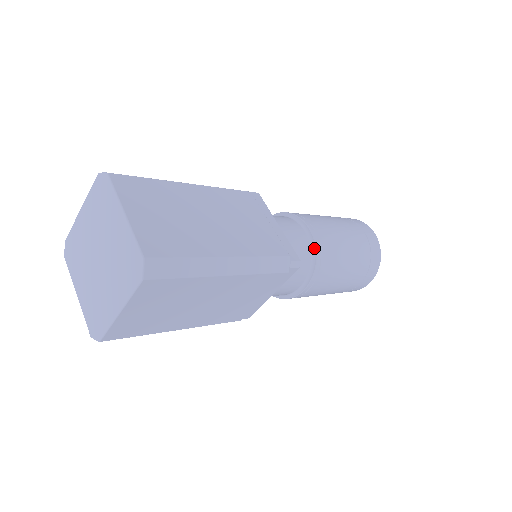
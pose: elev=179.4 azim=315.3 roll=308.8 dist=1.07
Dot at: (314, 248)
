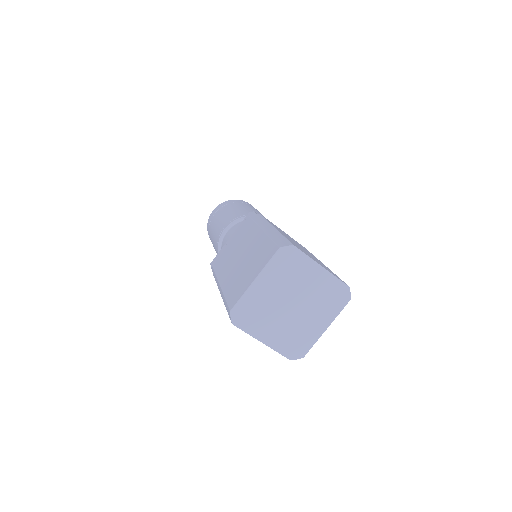
Dot at: occluded
